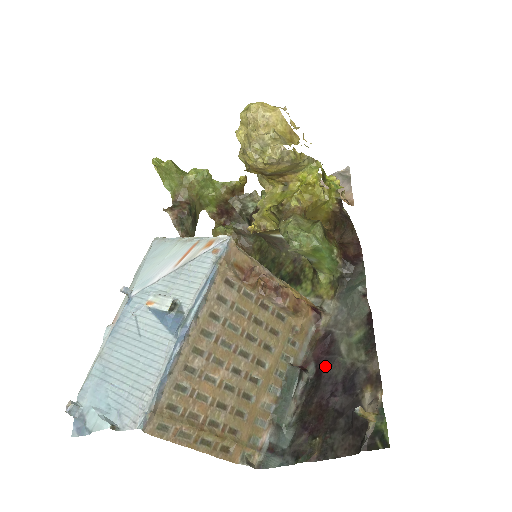
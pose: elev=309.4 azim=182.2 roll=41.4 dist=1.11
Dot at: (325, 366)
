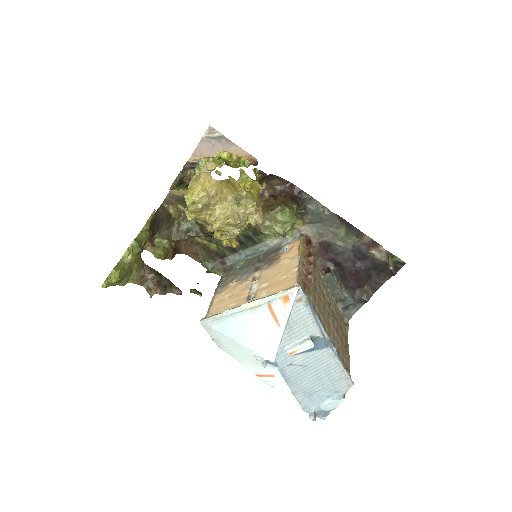
Dot at: (338, 258)
